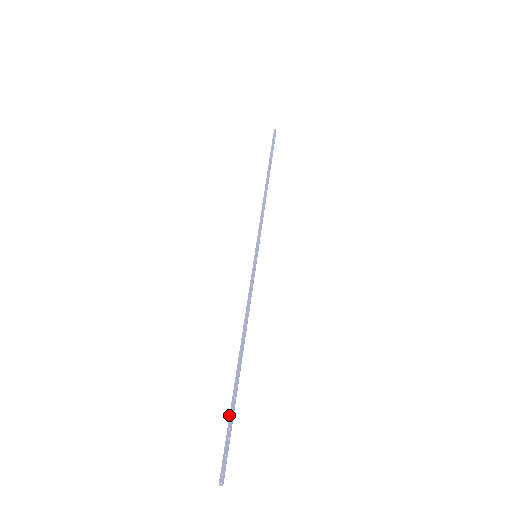
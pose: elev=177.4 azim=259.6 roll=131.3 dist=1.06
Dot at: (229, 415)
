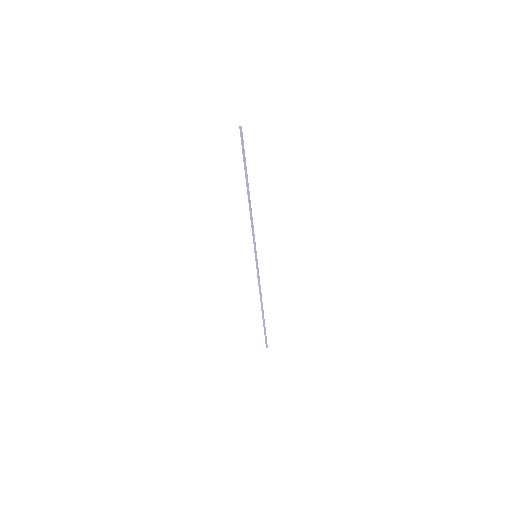
Dot at: occluded
